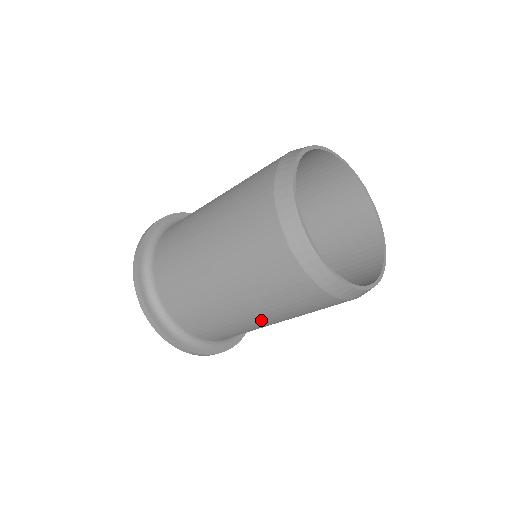
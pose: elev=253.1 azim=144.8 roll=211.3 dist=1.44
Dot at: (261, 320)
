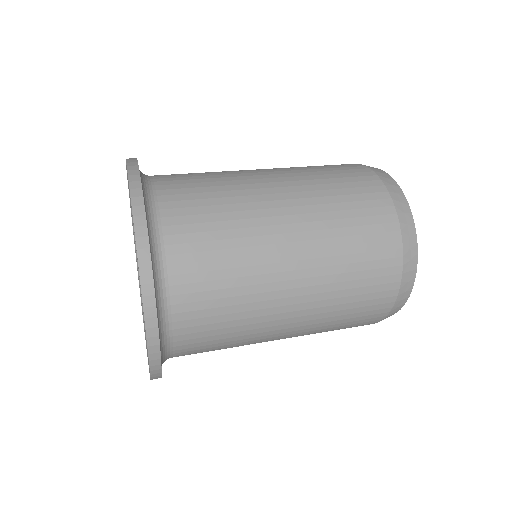
Dot at: (289, 330)
